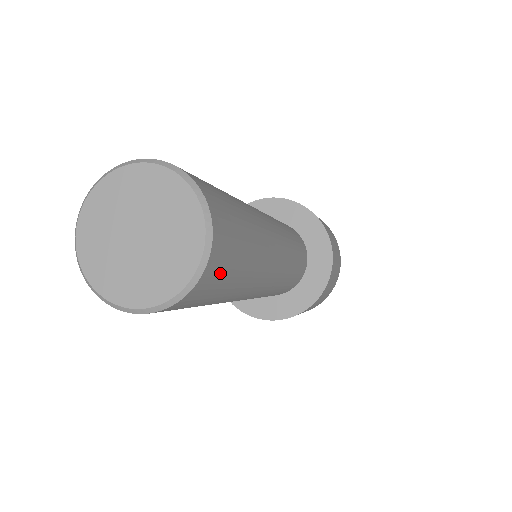
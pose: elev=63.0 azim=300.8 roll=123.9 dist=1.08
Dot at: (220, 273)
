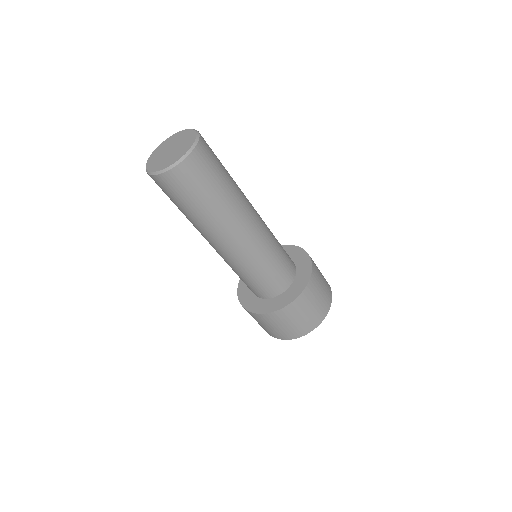
Dot at: (207, 161)
